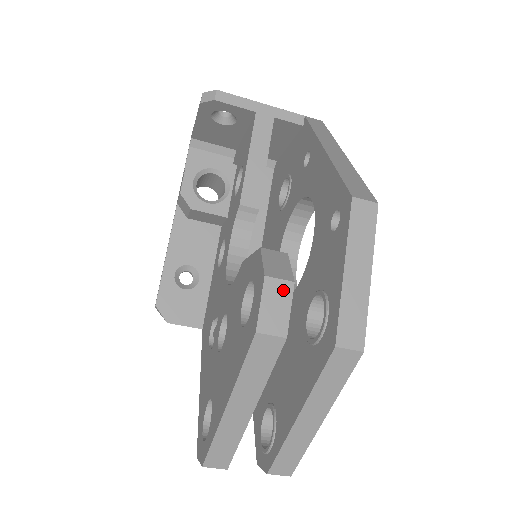
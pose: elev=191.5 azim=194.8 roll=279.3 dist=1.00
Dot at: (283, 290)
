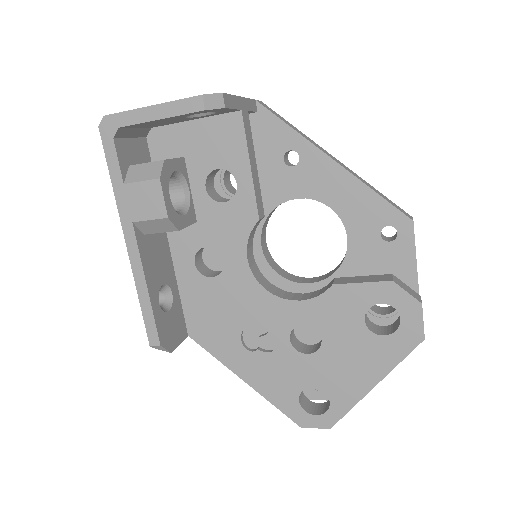
Dot at: occluded
